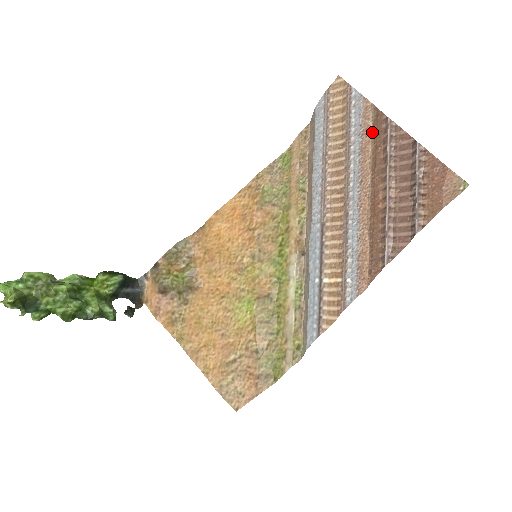
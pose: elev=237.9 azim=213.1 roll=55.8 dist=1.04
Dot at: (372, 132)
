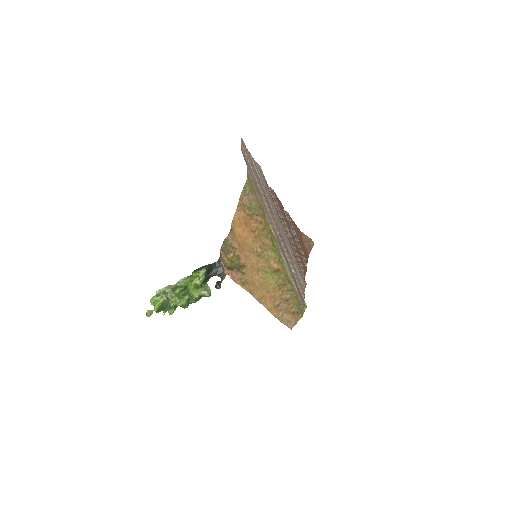
Dot at: occluded
